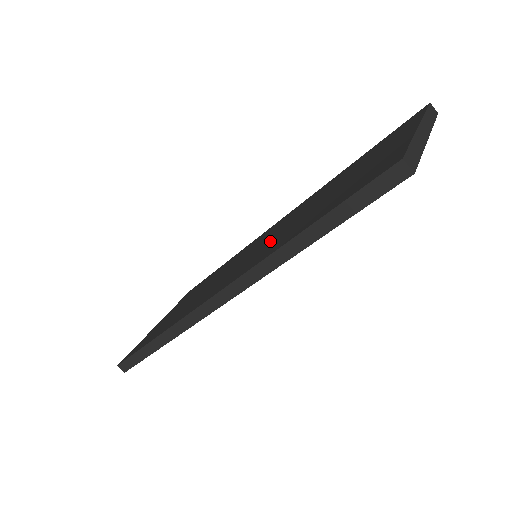
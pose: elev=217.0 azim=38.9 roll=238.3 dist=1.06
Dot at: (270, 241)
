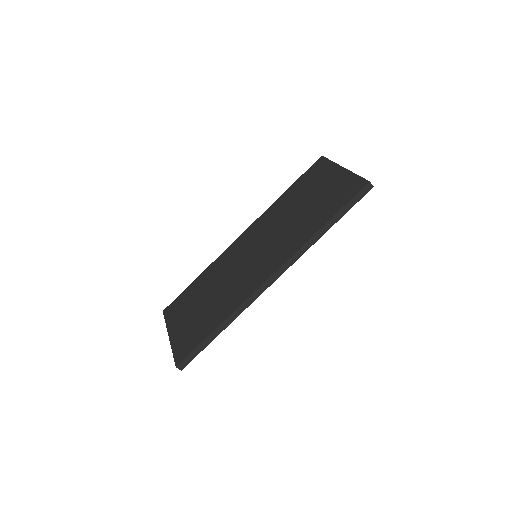
Dot at: (275, 241)
